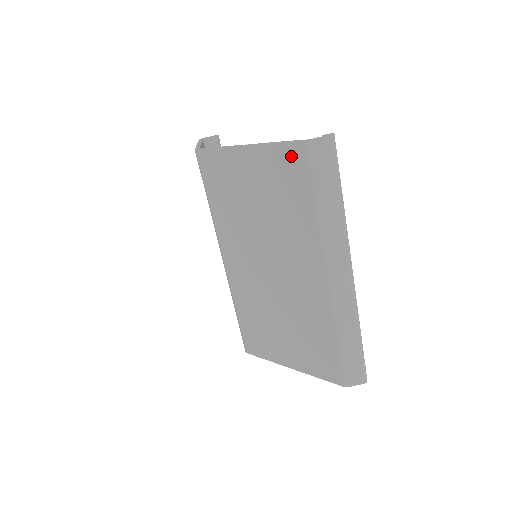
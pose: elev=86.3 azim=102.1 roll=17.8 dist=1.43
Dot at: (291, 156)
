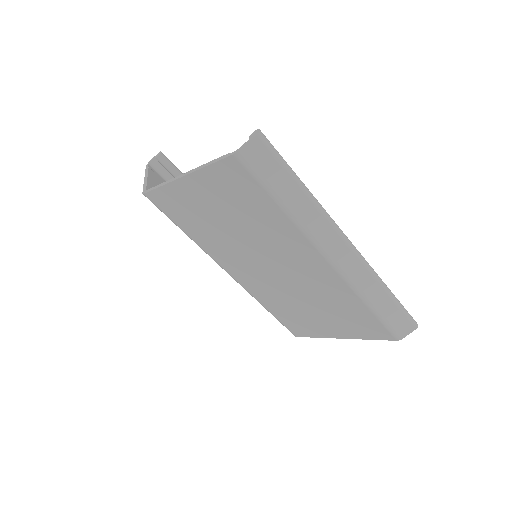
Dot at: (230, 172)
